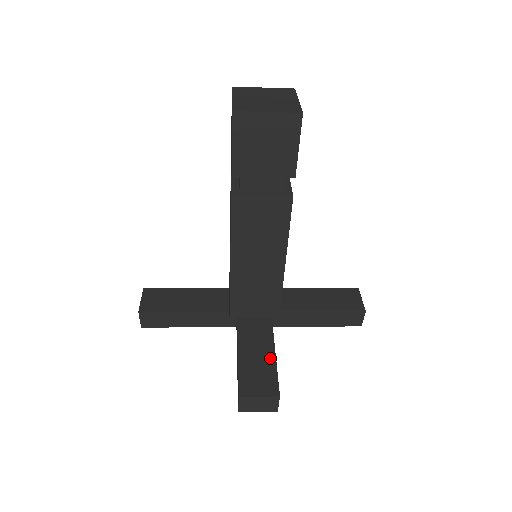
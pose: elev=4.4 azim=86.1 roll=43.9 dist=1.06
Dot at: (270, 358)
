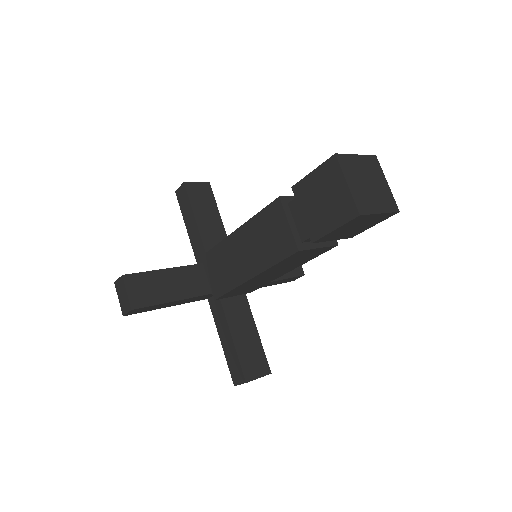
Dot at: (256, 339)
